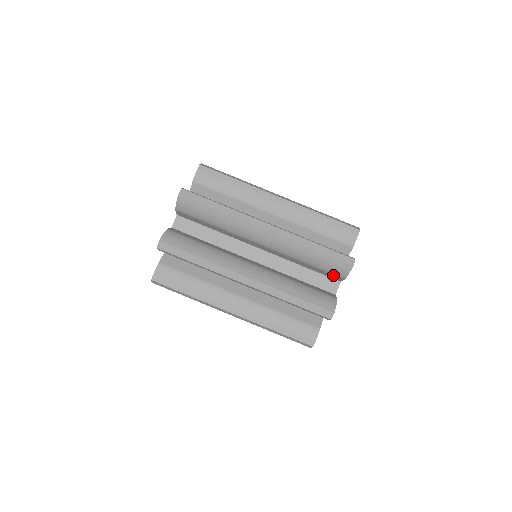
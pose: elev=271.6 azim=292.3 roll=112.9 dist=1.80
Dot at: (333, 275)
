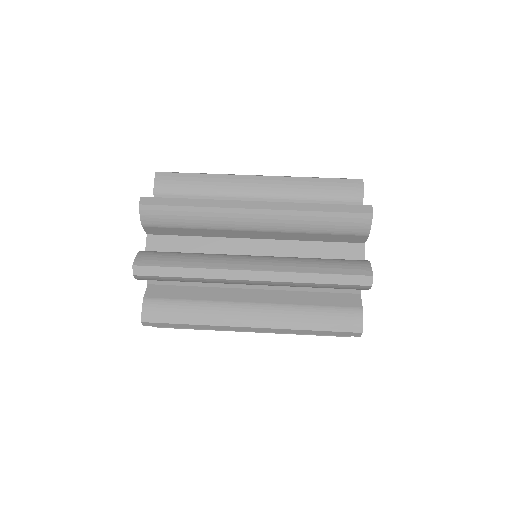
Dot at: (353, 236)
